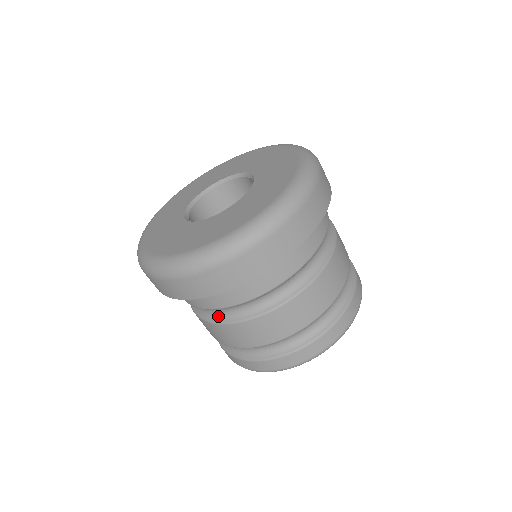
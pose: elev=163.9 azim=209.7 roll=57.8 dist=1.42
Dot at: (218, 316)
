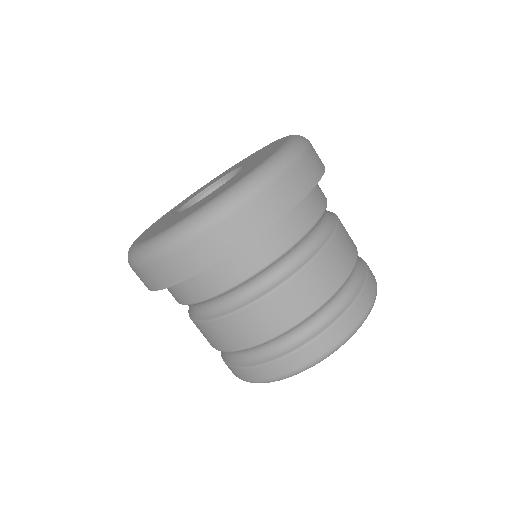
Dot at: (199, 314)
